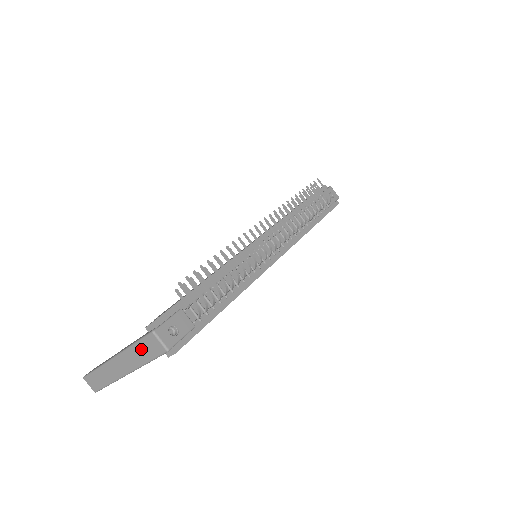
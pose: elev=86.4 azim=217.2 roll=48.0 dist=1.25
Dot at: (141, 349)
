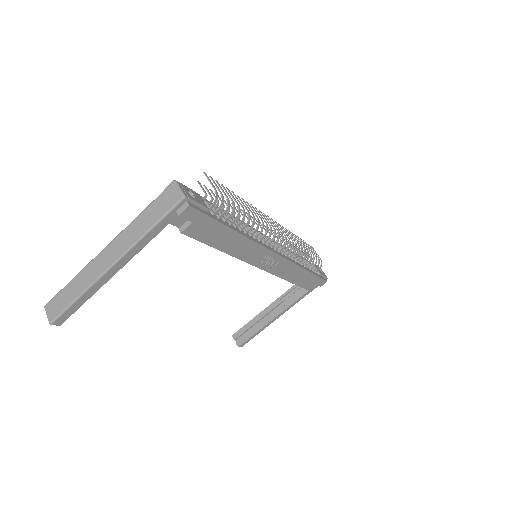
Dot at: (151, 211)
